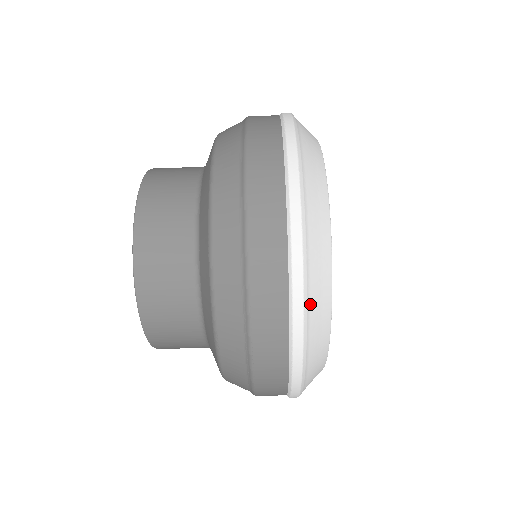
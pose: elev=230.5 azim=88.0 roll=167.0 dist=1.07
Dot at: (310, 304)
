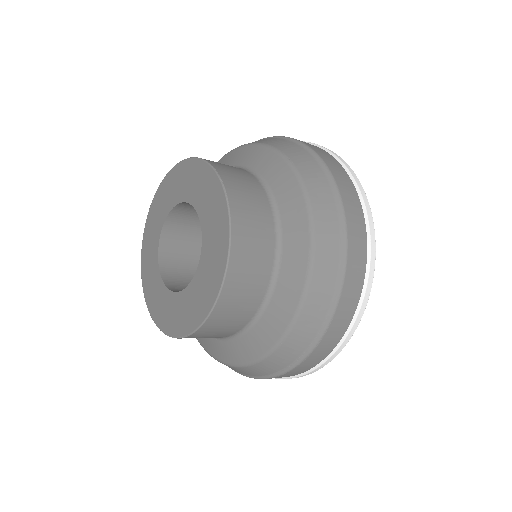
Dot at: occluded
